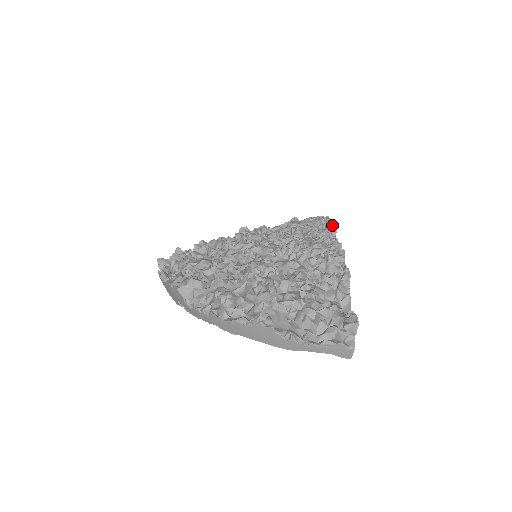
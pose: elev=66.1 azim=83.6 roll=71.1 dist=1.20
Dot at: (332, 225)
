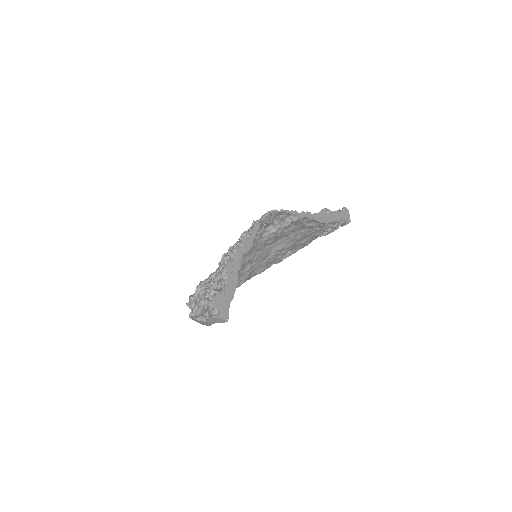
Dot at: (256, 223)
